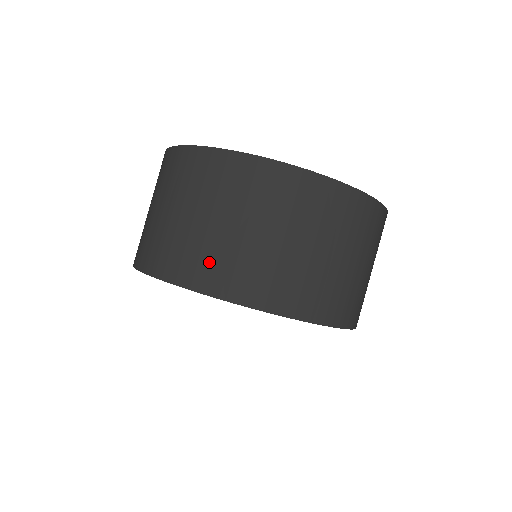
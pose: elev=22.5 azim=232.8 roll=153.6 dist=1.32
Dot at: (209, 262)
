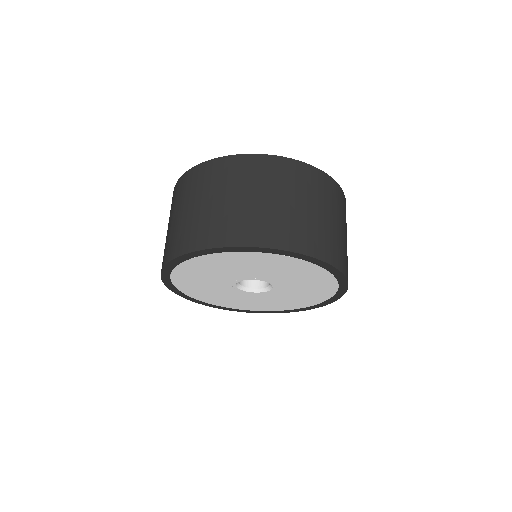
Dot at: (178, 237)
